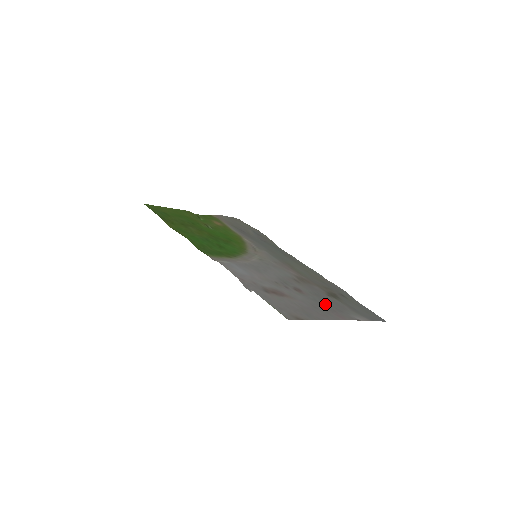
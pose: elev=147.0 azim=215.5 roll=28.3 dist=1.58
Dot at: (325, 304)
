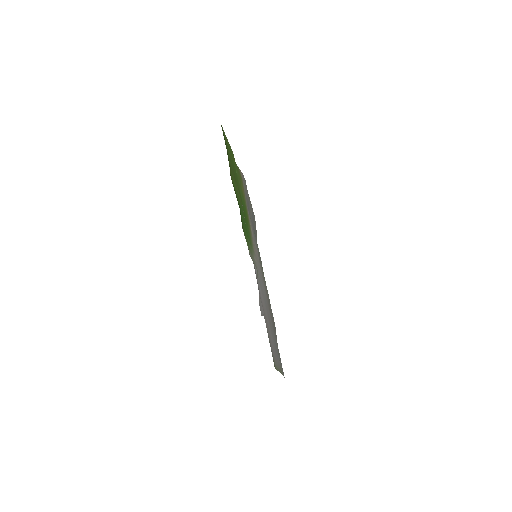
Dot at: occluded
